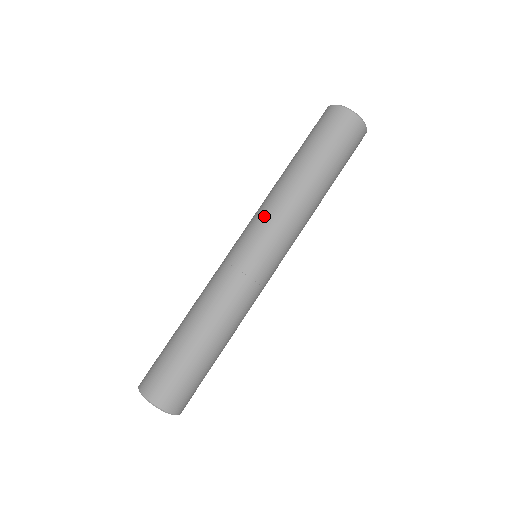
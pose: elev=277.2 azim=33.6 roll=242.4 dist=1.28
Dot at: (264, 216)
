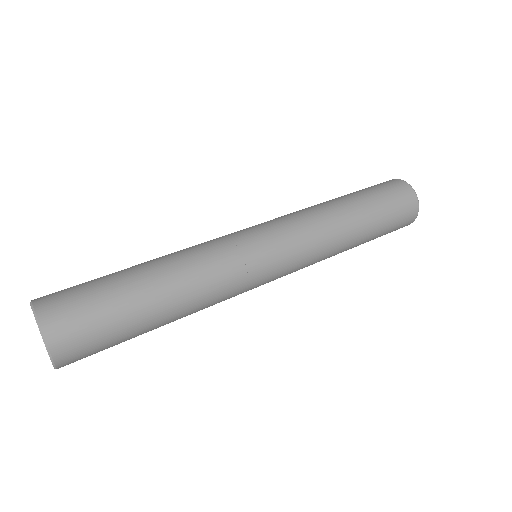
Dot at: (283, 216)
